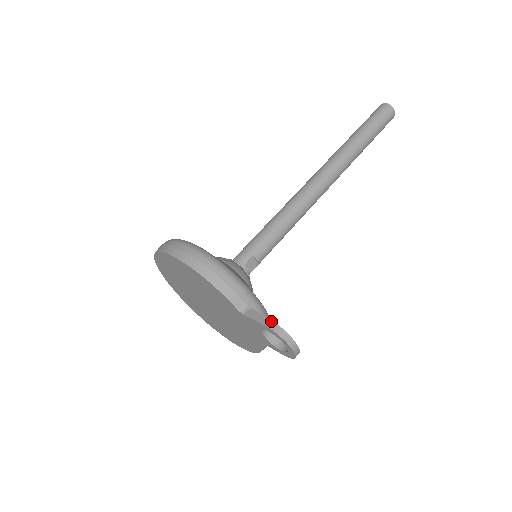
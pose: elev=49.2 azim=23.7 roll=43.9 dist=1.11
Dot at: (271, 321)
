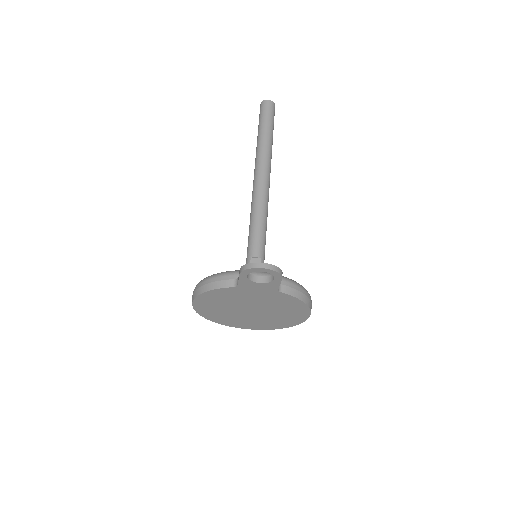
Dot at: (240, 269)
